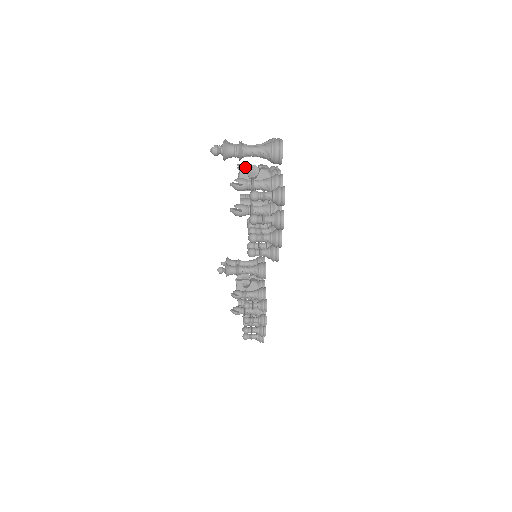
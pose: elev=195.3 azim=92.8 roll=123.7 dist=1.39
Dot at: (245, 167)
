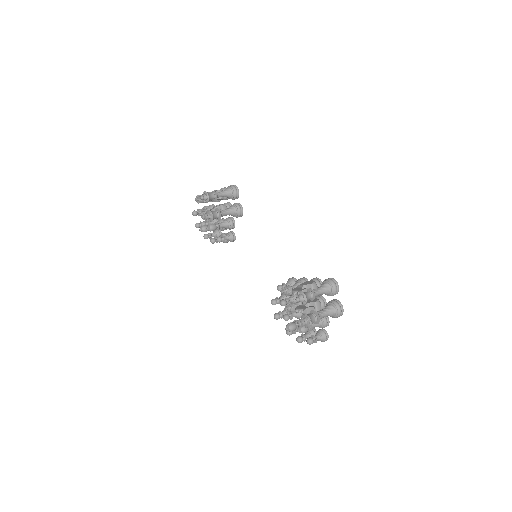
Dot at: (308, 310)
